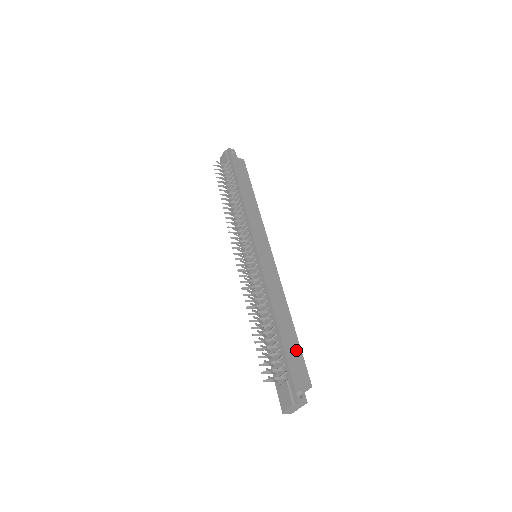
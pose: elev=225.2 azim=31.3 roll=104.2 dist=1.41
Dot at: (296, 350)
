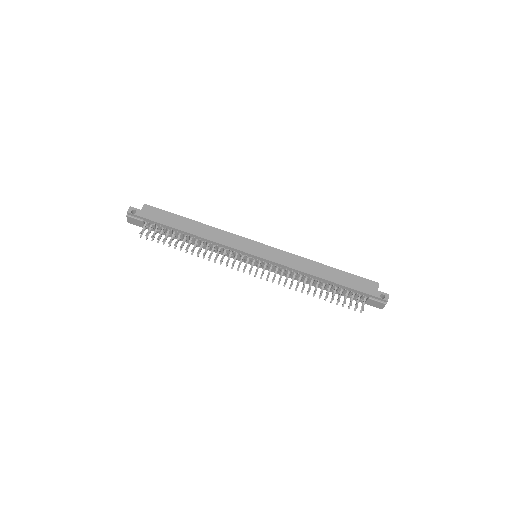
Dot at: (351, 278)
